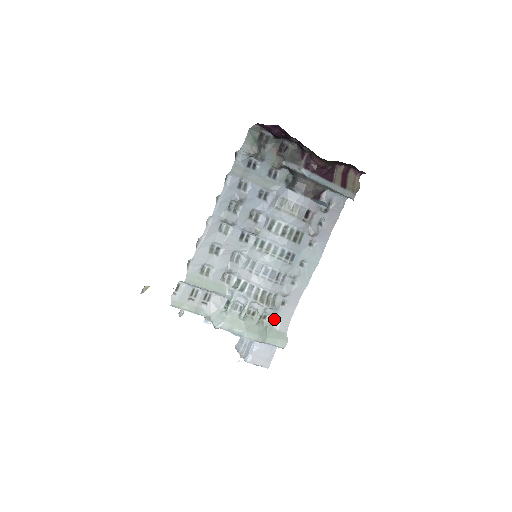
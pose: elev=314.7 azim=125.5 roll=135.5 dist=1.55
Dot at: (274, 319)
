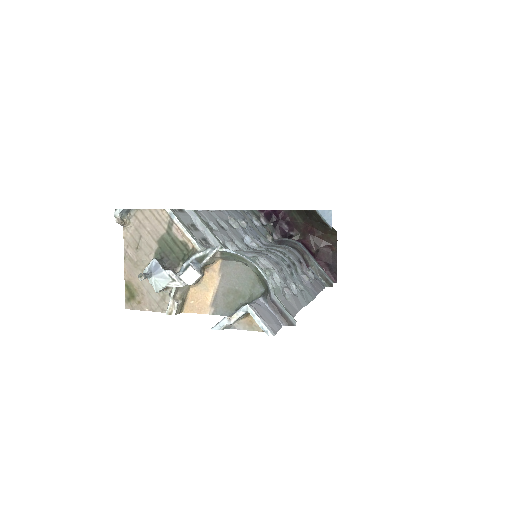
Dot at: occluded
